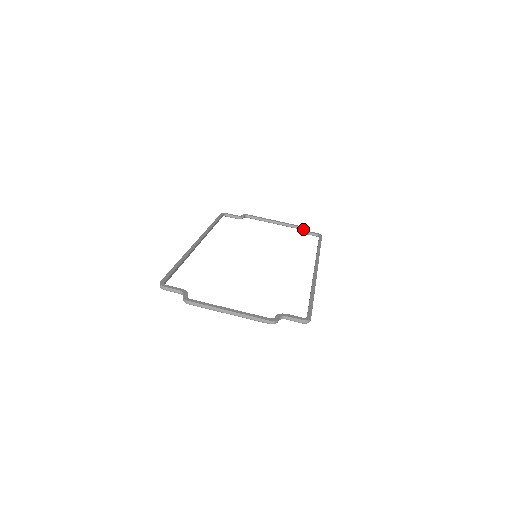
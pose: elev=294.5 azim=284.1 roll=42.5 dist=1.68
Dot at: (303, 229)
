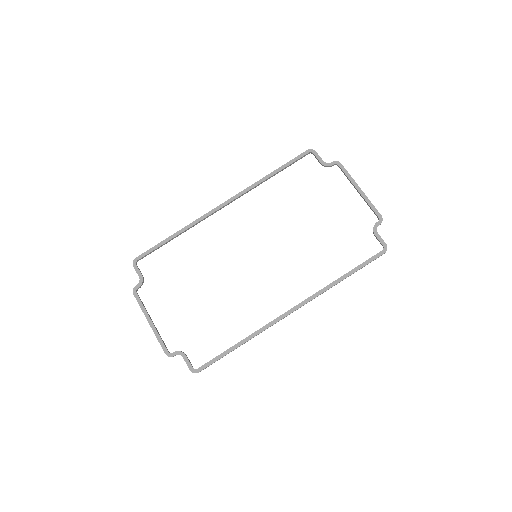
Dot at: (376, 227)
